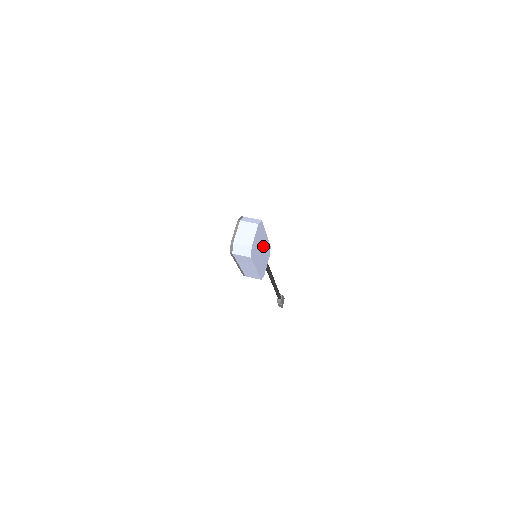
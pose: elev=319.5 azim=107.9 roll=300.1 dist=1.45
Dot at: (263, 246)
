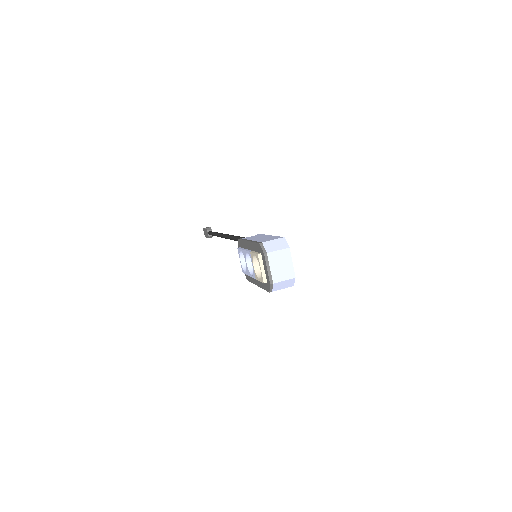
Dot at: occluded
